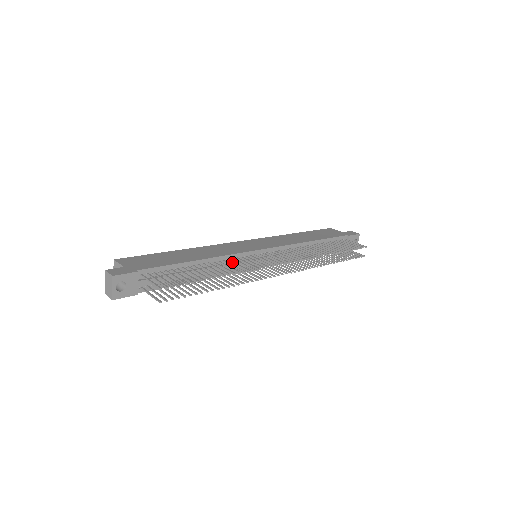
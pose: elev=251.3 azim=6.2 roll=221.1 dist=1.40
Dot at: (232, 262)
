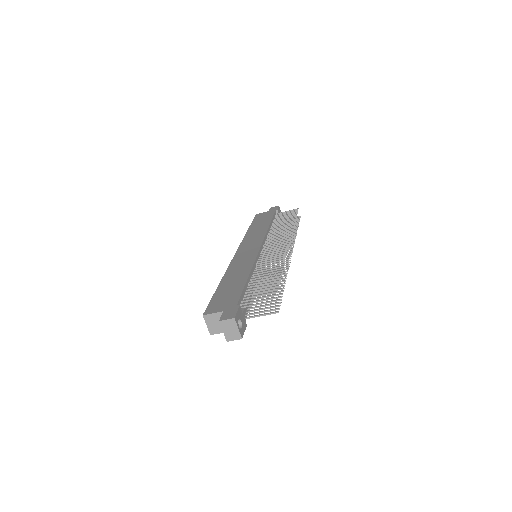
Dot at: (263, 264)
